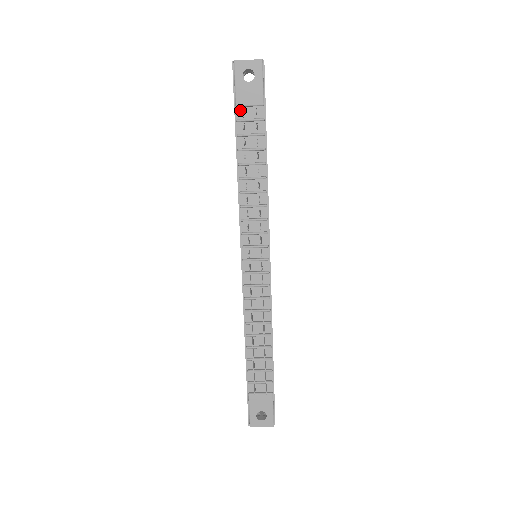
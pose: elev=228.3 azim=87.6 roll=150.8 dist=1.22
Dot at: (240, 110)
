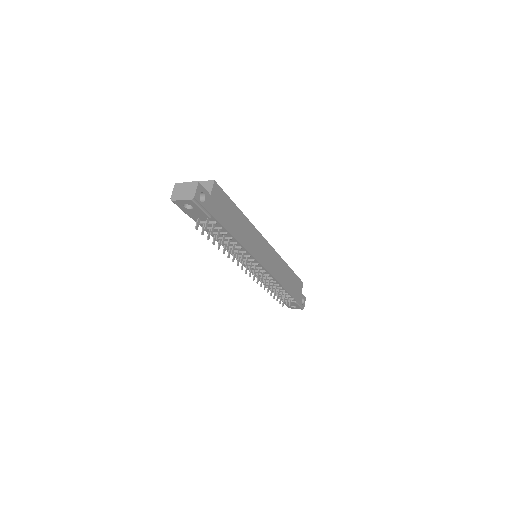
Dot at: (195, 218)
